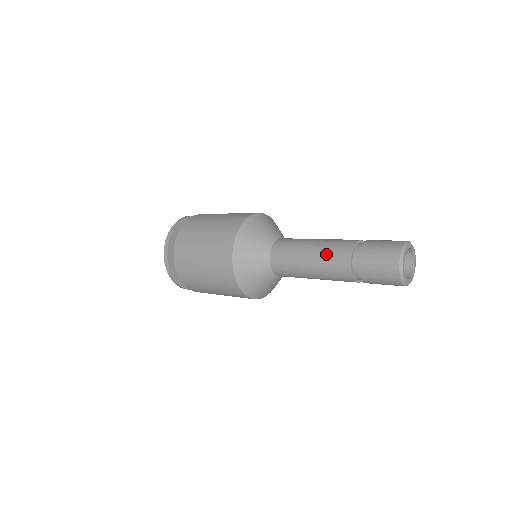
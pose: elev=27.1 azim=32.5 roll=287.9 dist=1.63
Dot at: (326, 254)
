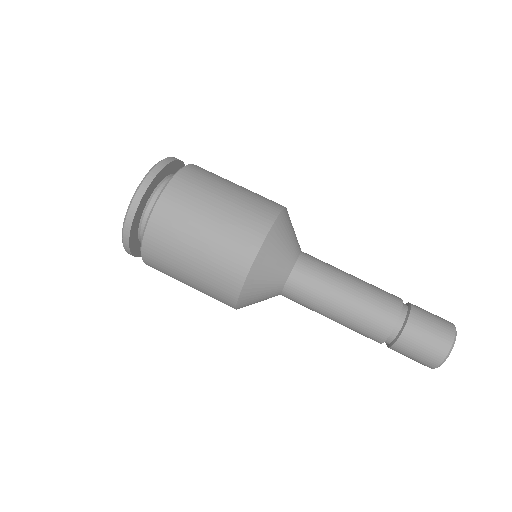
Dot at: (357, 324)
